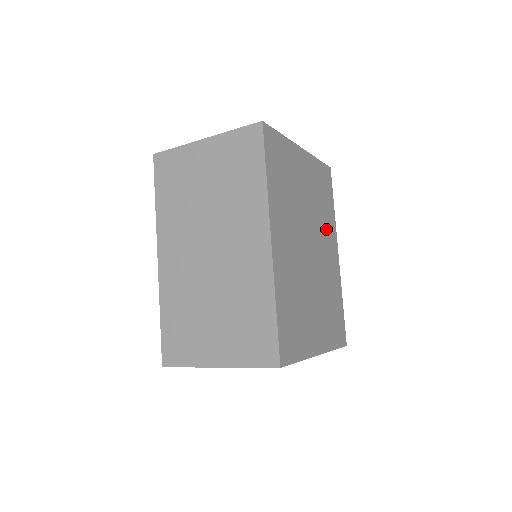
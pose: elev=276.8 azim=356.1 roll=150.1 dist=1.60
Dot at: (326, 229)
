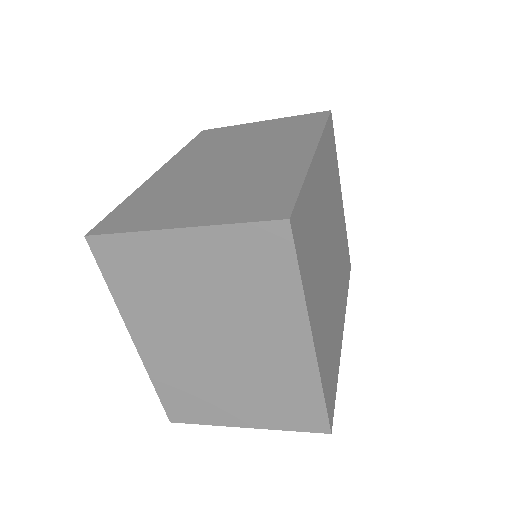
Dot at: (341, 285)
